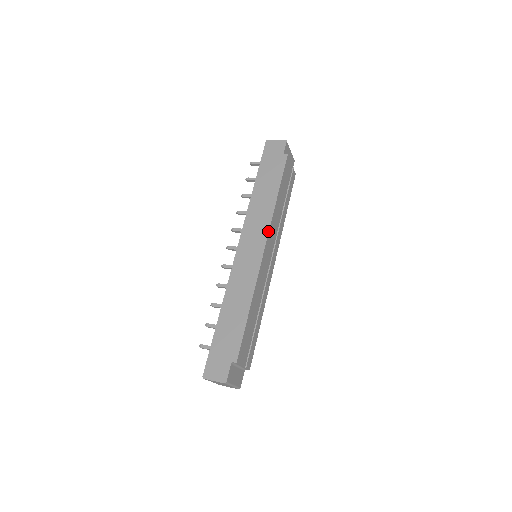
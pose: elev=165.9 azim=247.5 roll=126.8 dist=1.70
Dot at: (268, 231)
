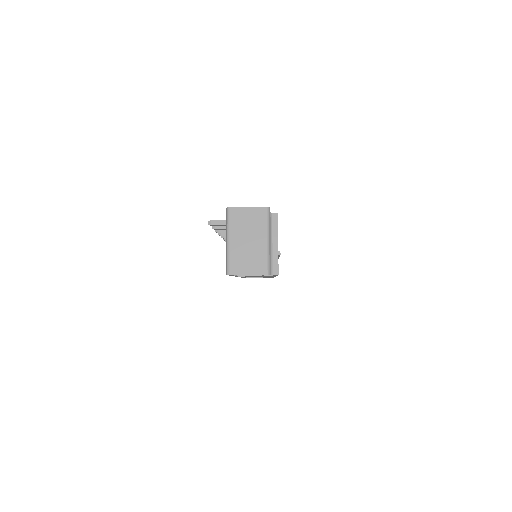
Dot at: occluded
